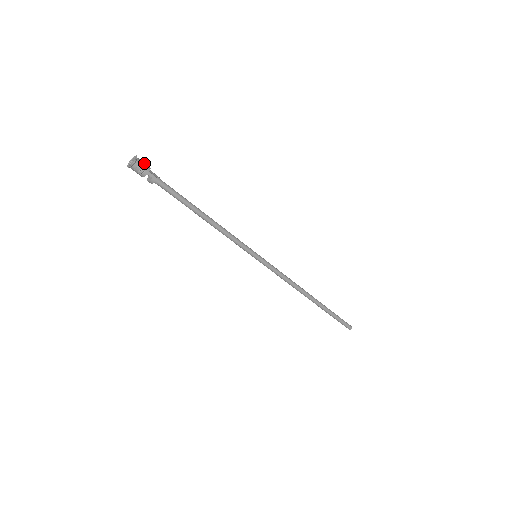
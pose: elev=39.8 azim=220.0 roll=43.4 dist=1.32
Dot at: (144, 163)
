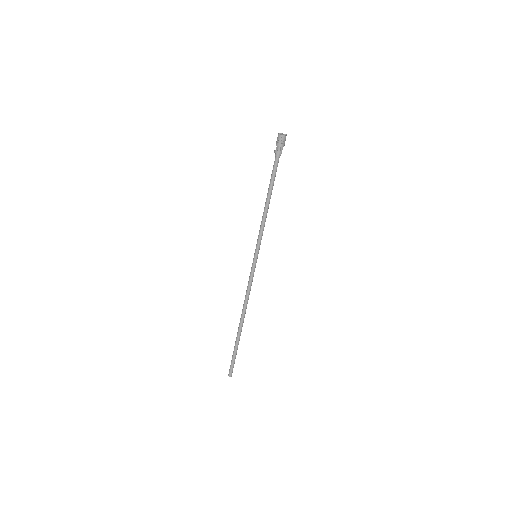
Dot at: occluded
